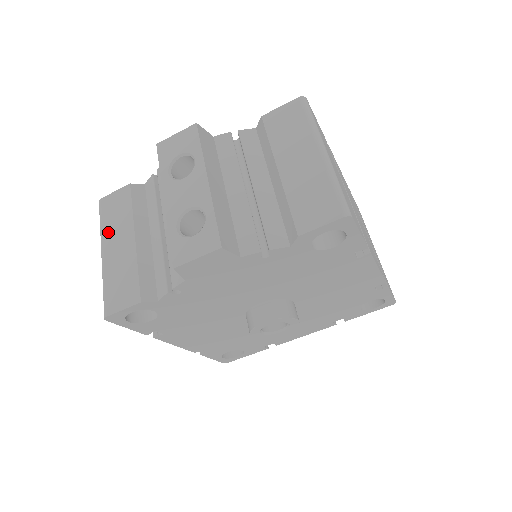
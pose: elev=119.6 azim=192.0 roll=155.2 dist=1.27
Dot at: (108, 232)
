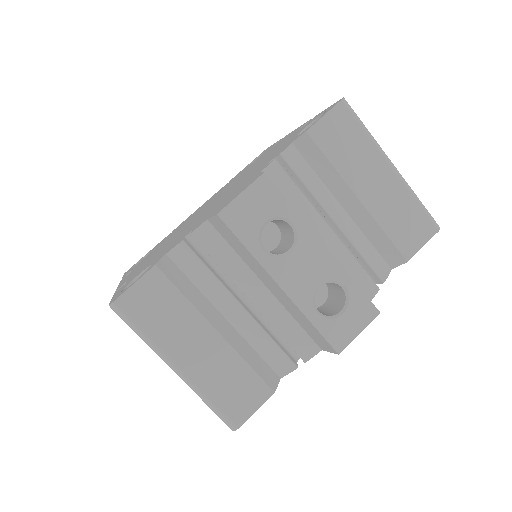
Dot at: (167, 340)
